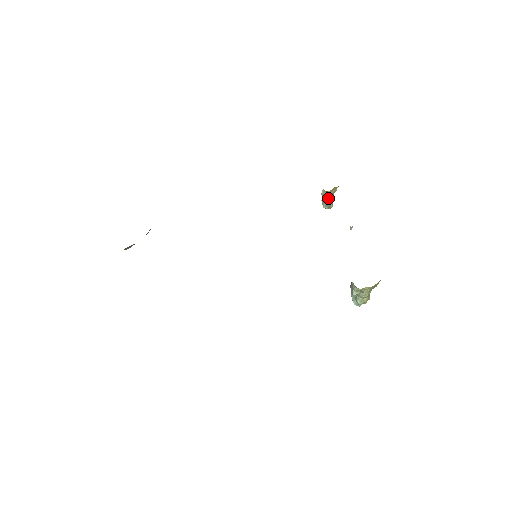
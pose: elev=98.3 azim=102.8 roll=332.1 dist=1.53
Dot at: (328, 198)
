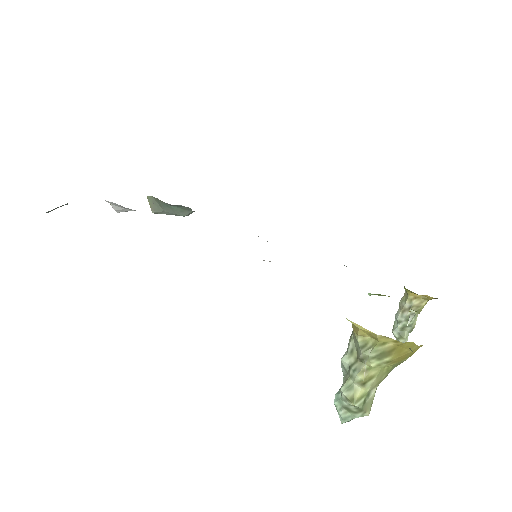
Dot at: (406, 313)
